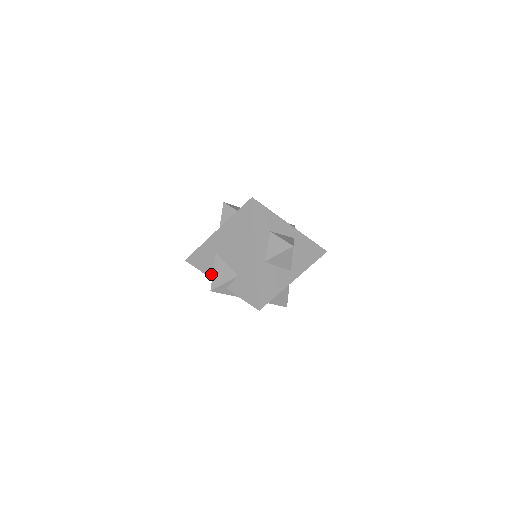
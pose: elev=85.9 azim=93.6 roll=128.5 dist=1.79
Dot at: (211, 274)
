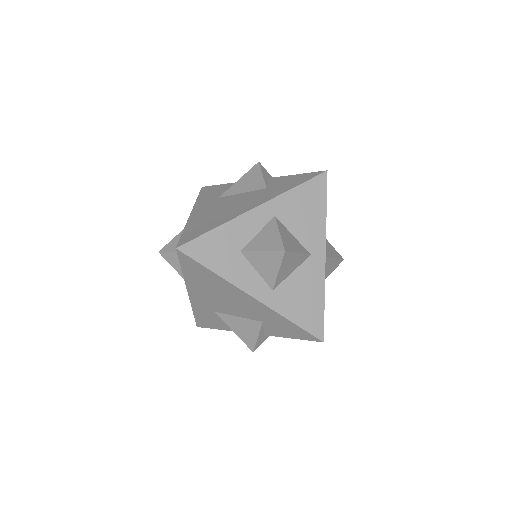
Dot at: occluded
